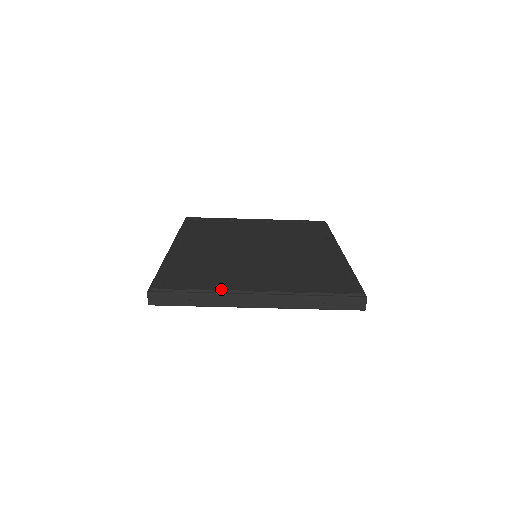
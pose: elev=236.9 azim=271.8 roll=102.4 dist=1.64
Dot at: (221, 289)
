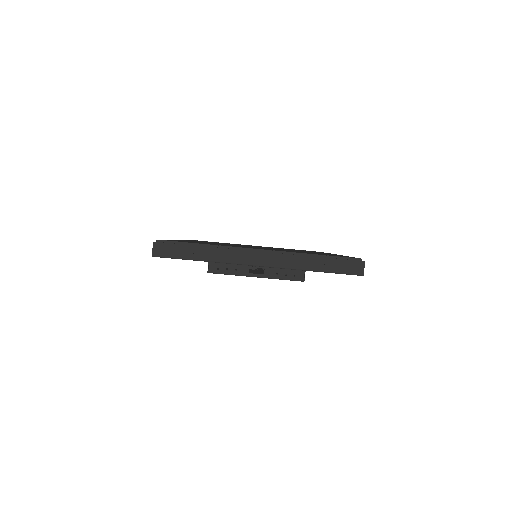
Dot at: occluded
